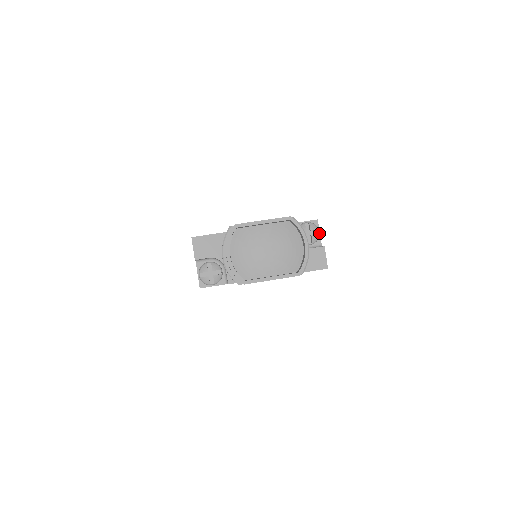
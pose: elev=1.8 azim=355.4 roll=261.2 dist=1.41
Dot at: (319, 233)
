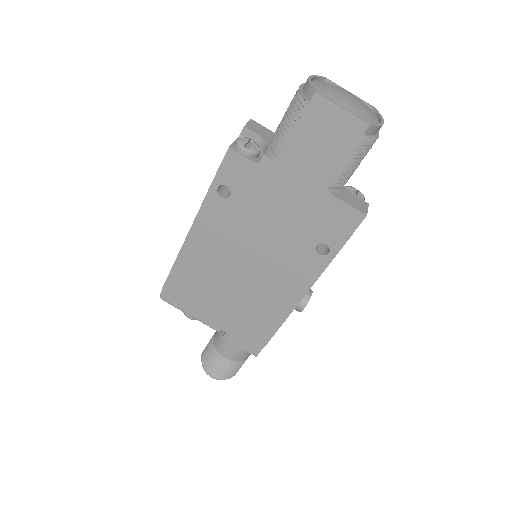
Dot at: occluded
